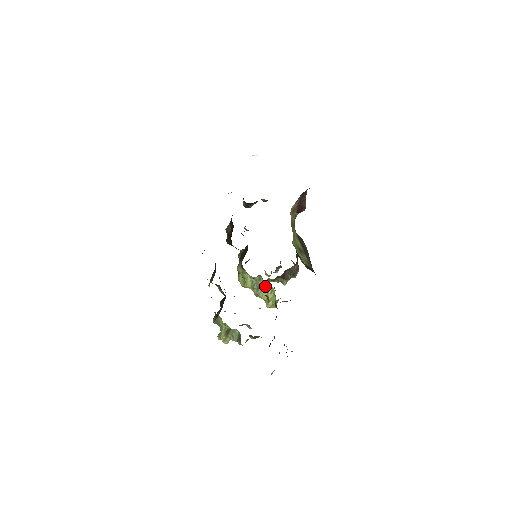
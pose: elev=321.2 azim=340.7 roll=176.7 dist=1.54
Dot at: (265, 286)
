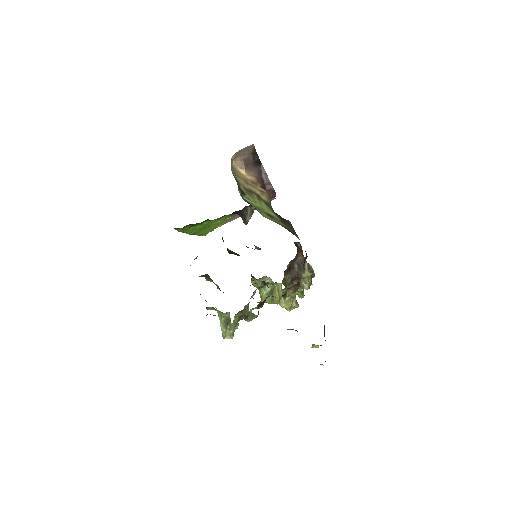
Dot at: (275, 286)
